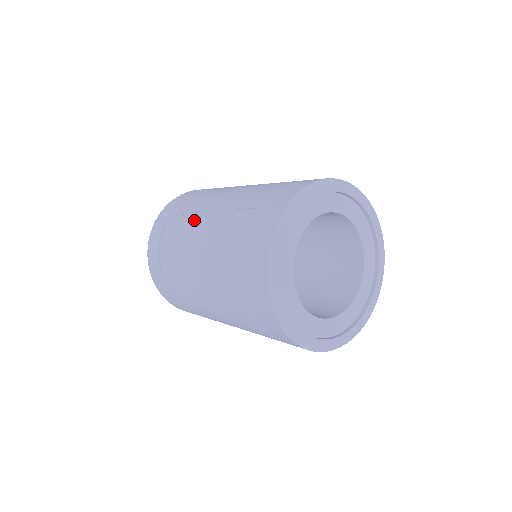
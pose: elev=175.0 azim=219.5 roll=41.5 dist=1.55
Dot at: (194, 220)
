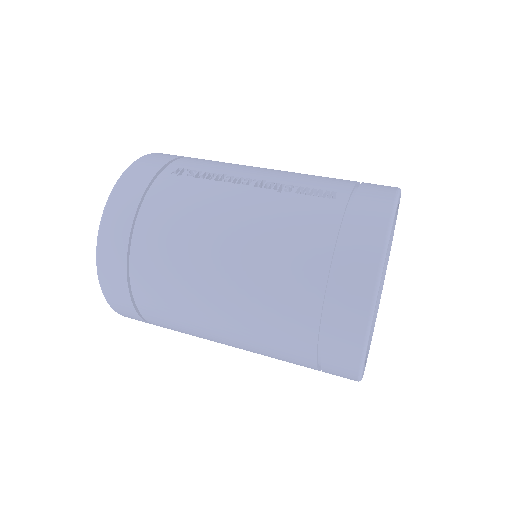
Dot at: (221, 184)
